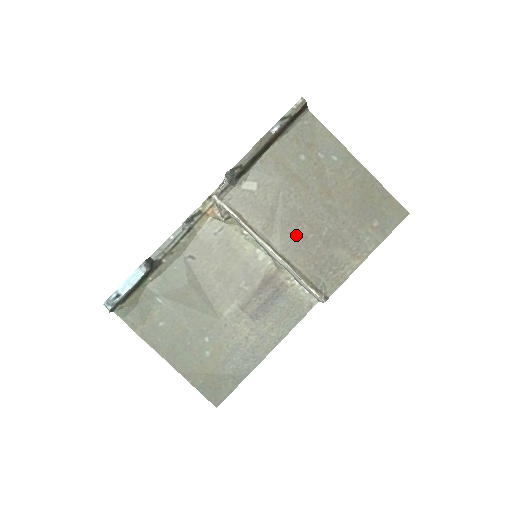
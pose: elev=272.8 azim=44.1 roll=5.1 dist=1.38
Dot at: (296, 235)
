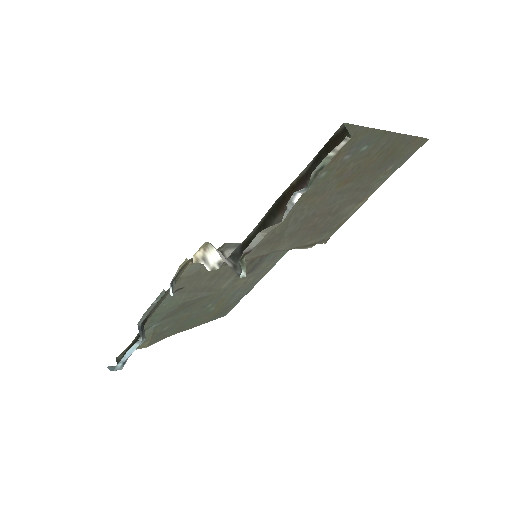
Dot at: (305, 230)
